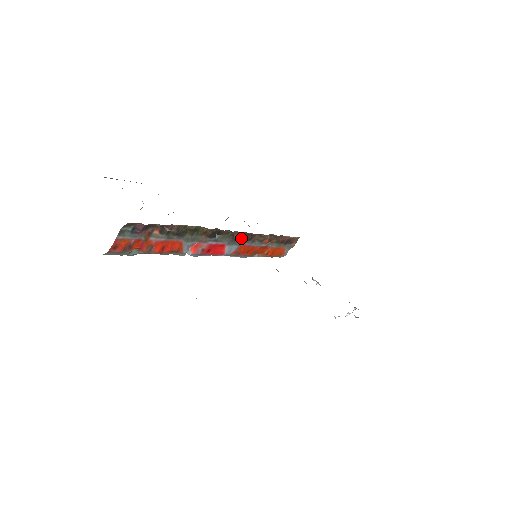
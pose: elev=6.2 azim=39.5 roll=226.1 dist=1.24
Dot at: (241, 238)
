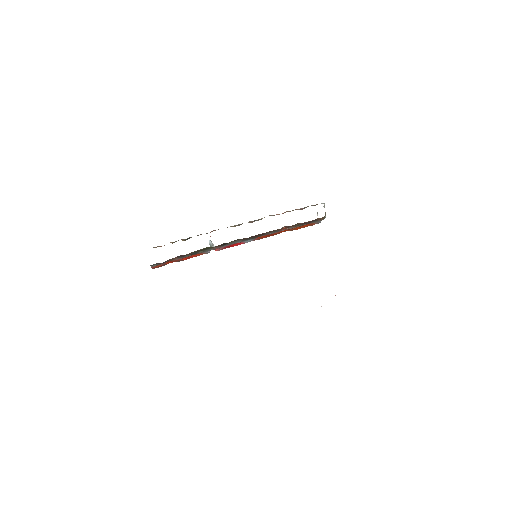
Dot at: (253, 237)
